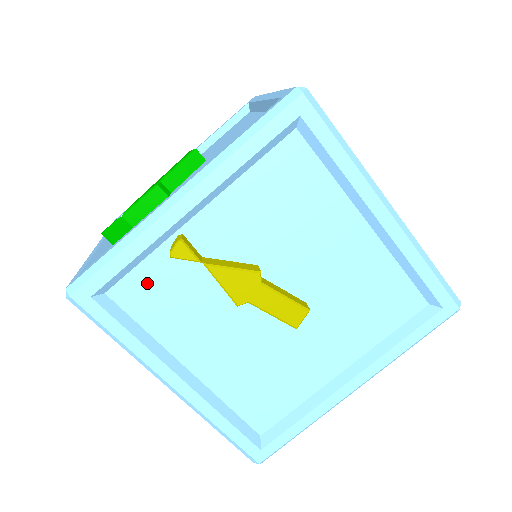
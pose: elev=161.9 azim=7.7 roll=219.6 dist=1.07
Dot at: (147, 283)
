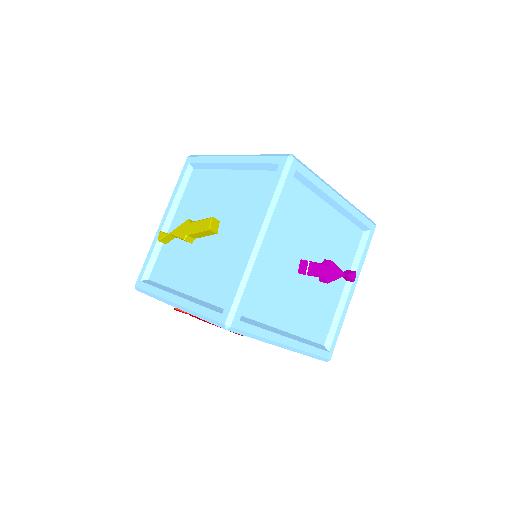
Dot at: (161, 264)
